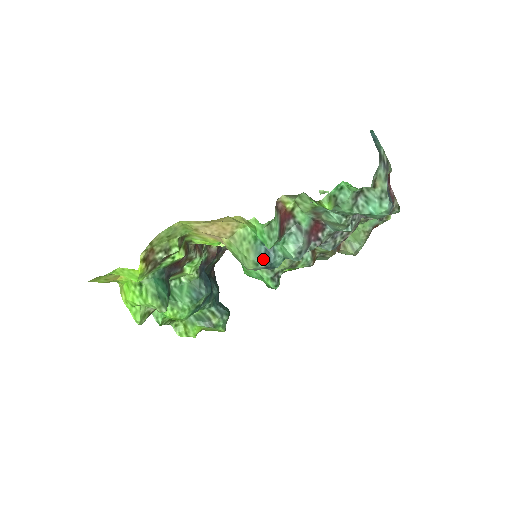
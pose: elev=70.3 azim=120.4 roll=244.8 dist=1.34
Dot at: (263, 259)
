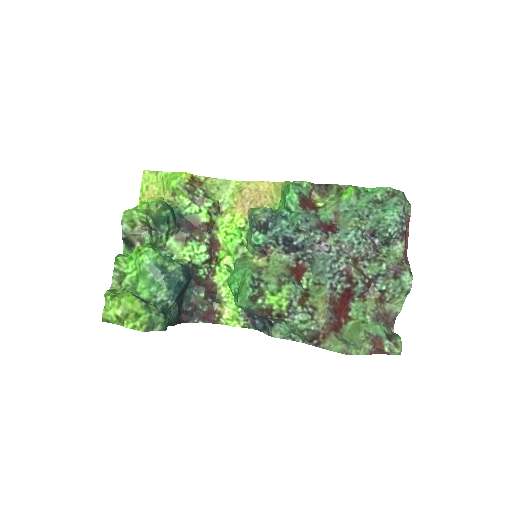
Dot at: (273, 212)
